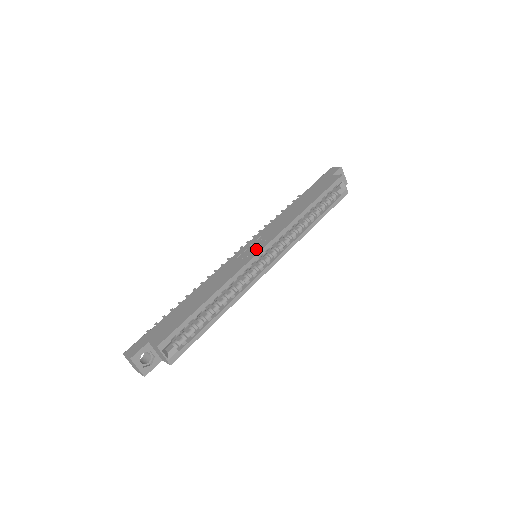
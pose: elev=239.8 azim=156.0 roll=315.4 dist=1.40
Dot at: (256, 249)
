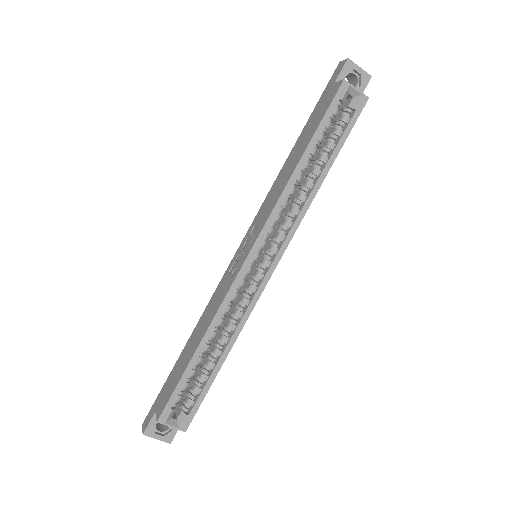
Dot at: (244, 255)
